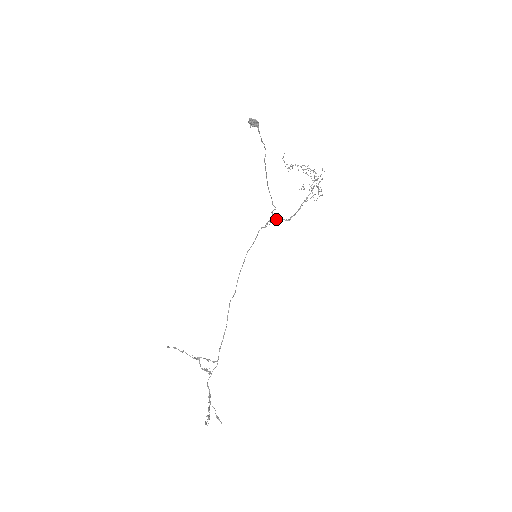
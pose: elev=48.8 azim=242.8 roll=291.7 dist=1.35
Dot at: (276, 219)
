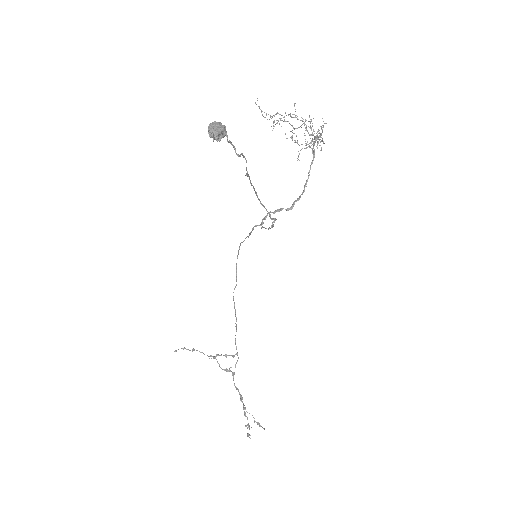
Dot at: (273, 212)
